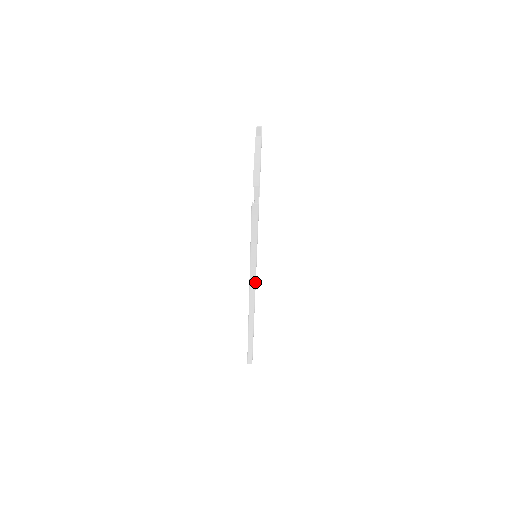
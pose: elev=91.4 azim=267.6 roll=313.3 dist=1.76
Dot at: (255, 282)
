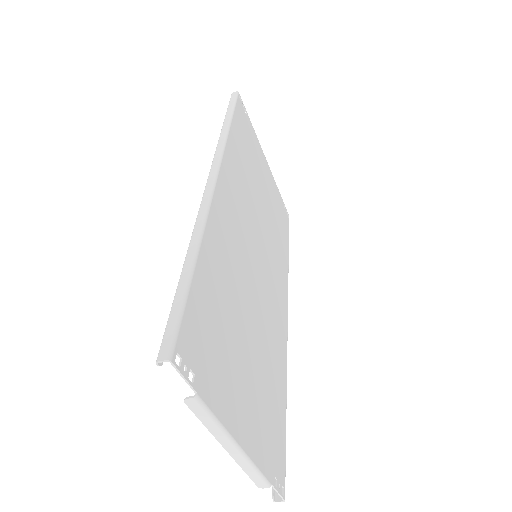
Dot at: (286, 347)
